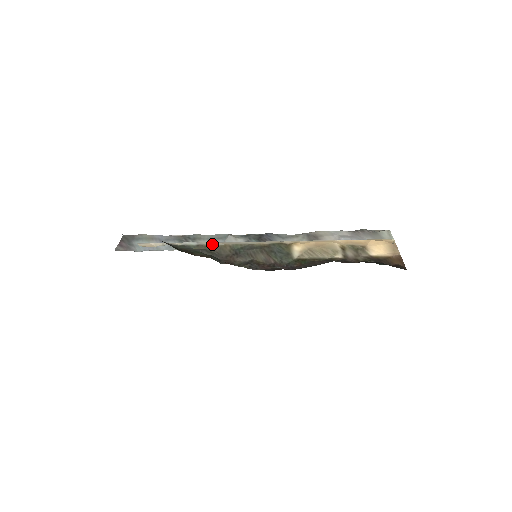
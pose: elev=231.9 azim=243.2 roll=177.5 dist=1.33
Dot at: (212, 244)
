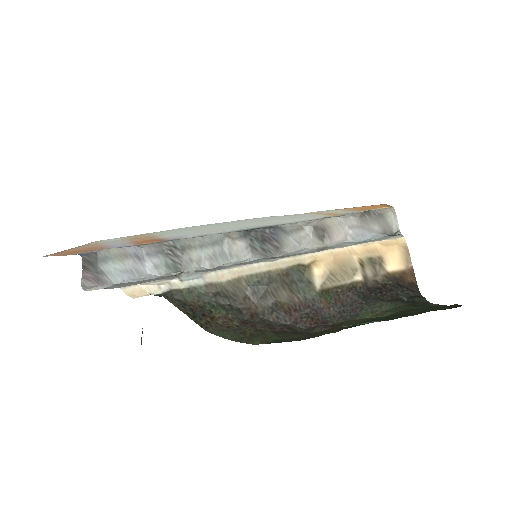
Dot at: (221, 278)
